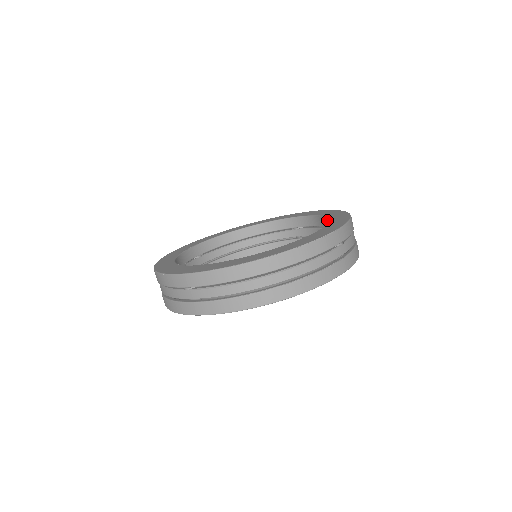
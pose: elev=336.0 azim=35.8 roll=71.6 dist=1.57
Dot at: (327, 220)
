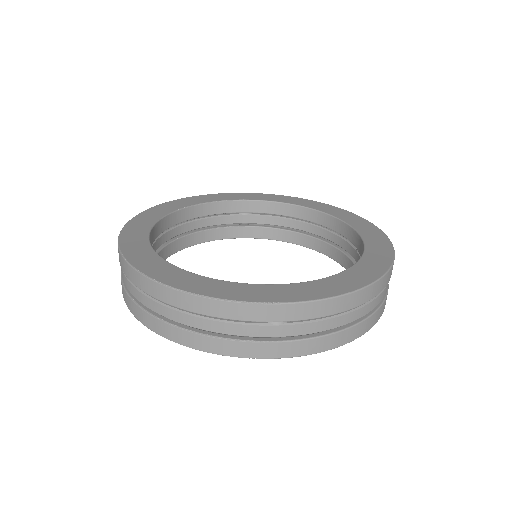
Dot at: occluded
